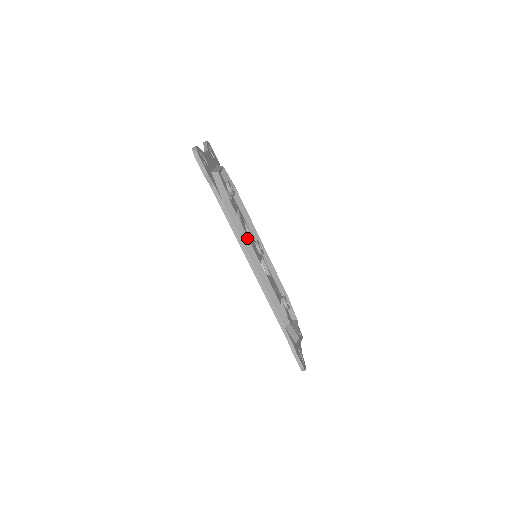
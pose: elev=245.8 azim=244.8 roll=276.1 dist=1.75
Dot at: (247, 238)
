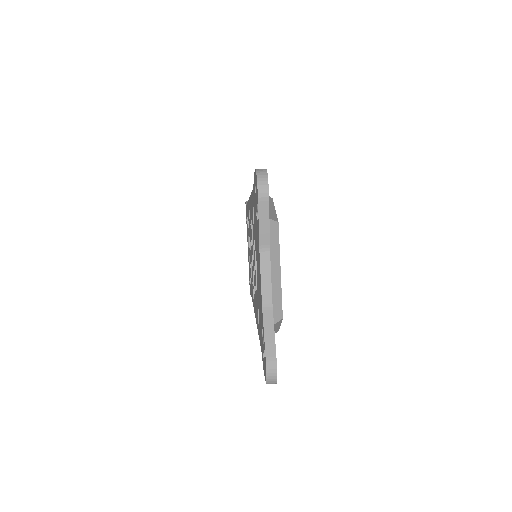
Dot at: occluded
